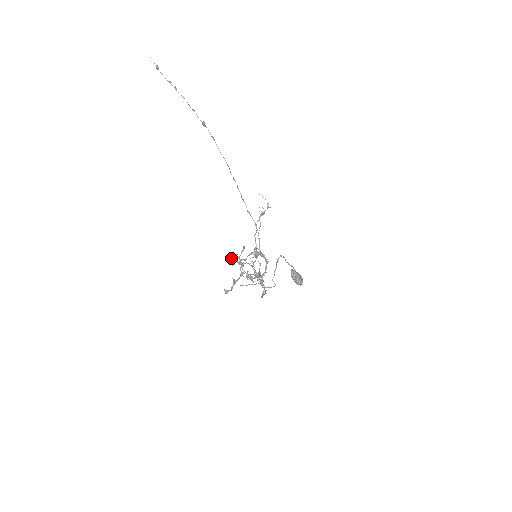
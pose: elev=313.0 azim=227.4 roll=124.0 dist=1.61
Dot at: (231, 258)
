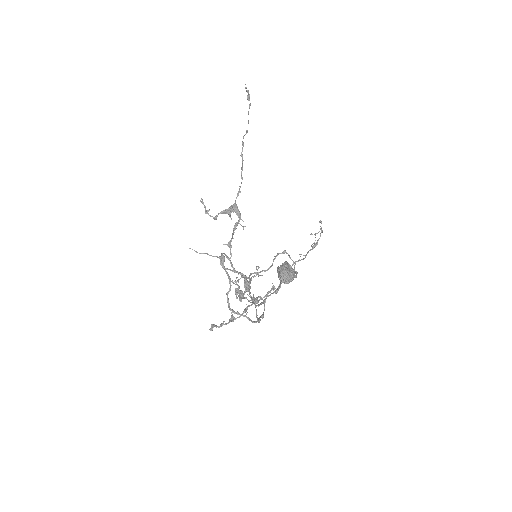
Dot at: occluded
